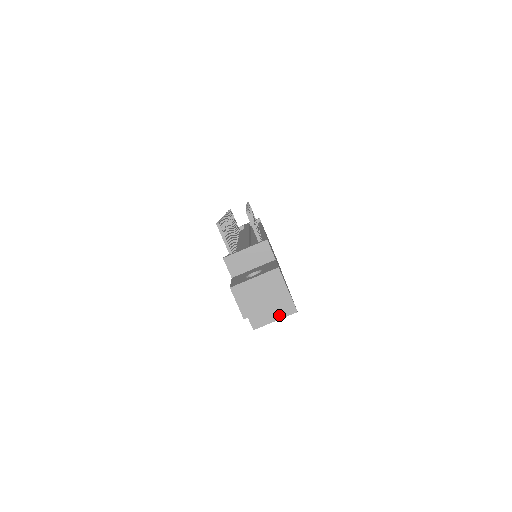
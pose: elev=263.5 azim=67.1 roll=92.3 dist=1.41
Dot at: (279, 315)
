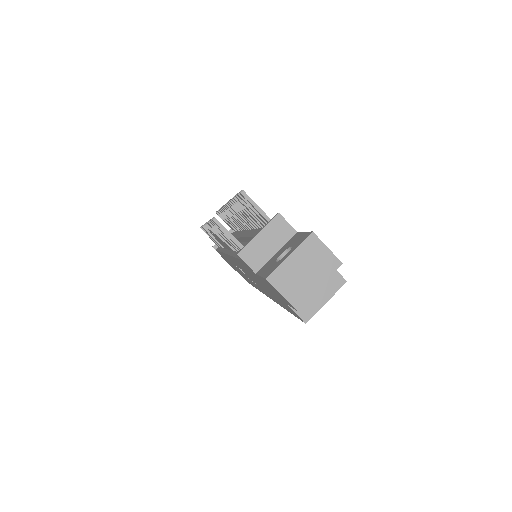
Dot at: (328, 294)
